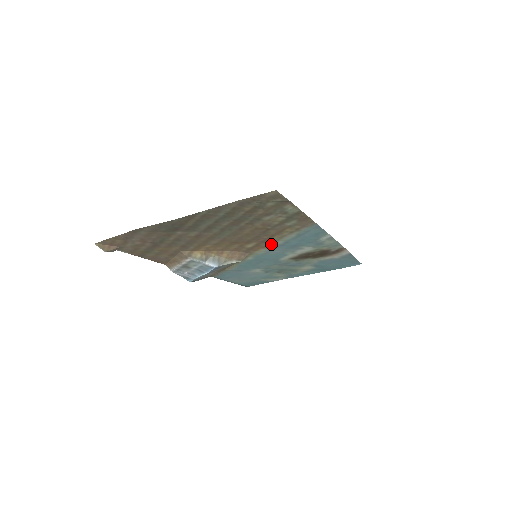
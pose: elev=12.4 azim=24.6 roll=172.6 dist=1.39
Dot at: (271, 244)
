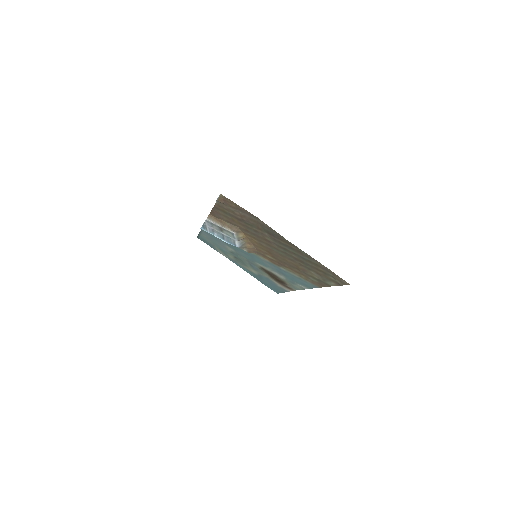
Dot at: (278, 265)
